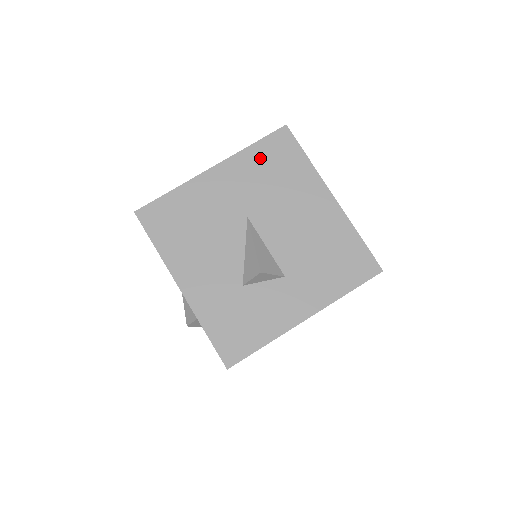
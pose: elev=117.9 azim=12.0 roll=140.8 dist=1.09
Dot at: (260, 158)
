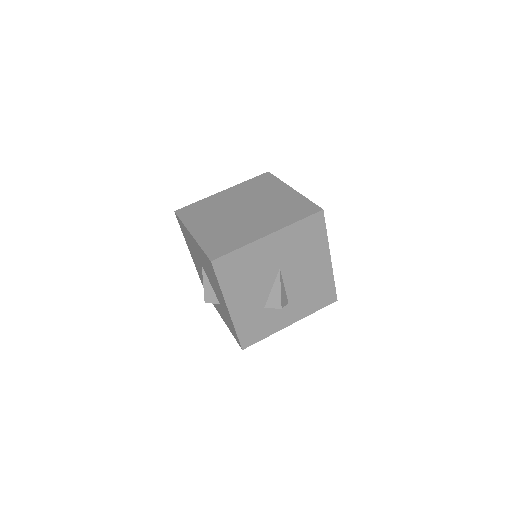
Dot at: (300, 231)
